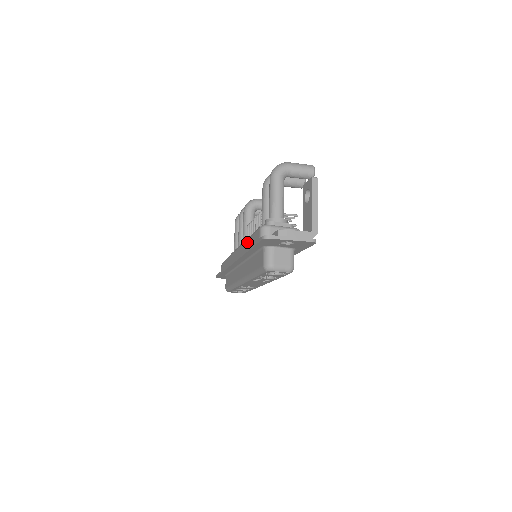
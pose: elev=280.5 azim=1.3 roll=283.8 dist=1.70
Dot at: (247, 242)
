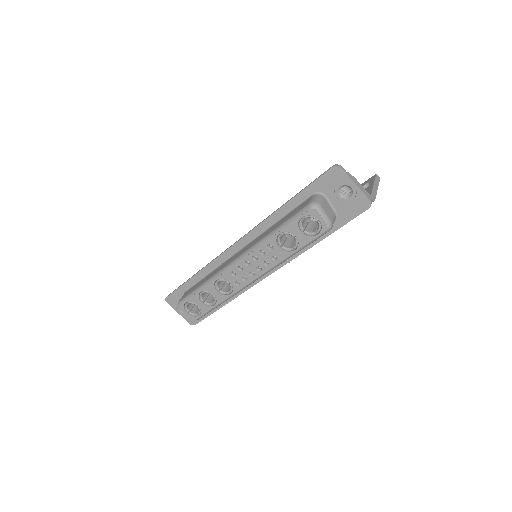
Dot at: occluded
